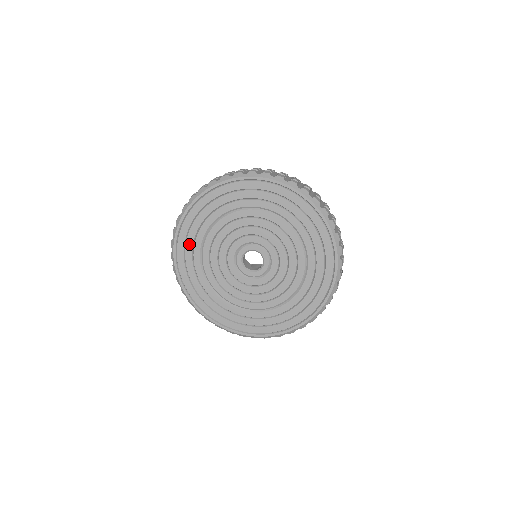
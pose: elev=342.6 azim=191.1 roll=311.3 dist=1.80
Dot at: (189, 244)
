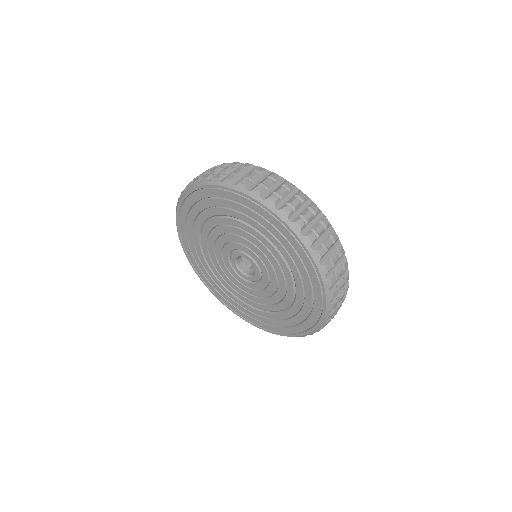
Dot at: (189, 235)
